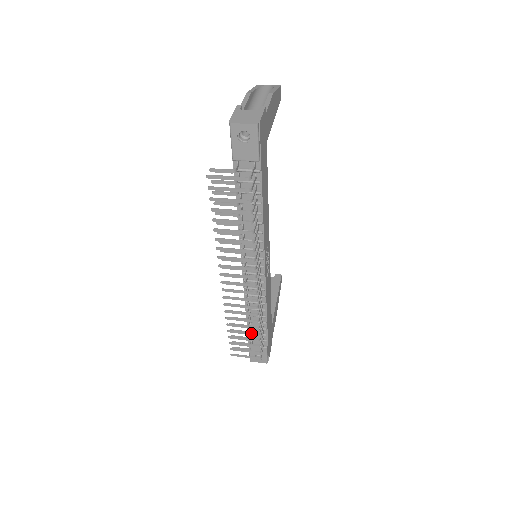
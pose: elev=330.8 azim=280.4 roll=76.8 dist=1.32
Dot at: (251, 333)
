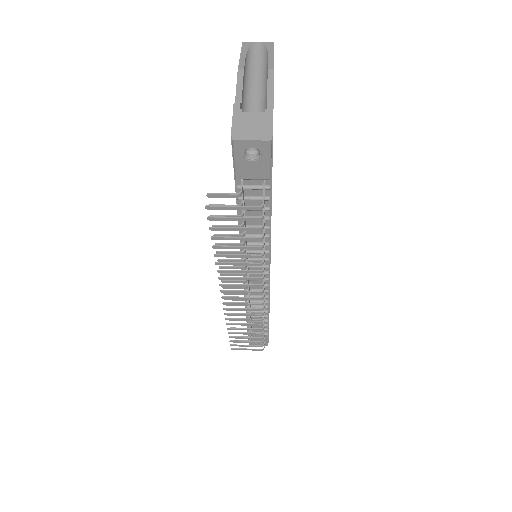
Dot at: (255, 333)
